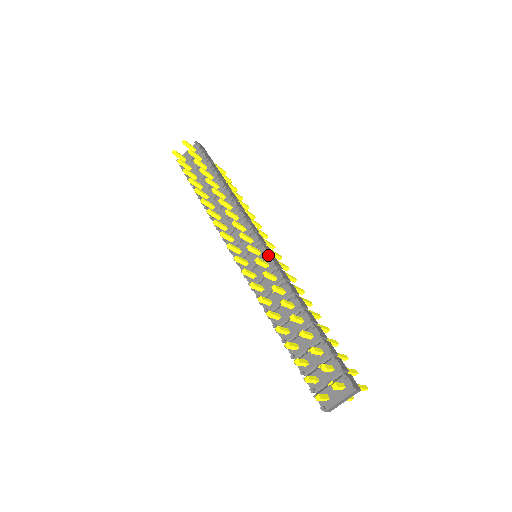
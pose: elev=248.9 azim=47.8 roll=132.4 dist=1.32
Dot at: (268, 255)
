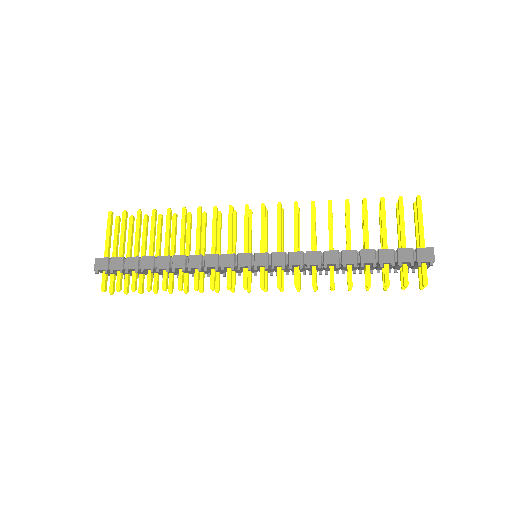
Dot at: occluded
